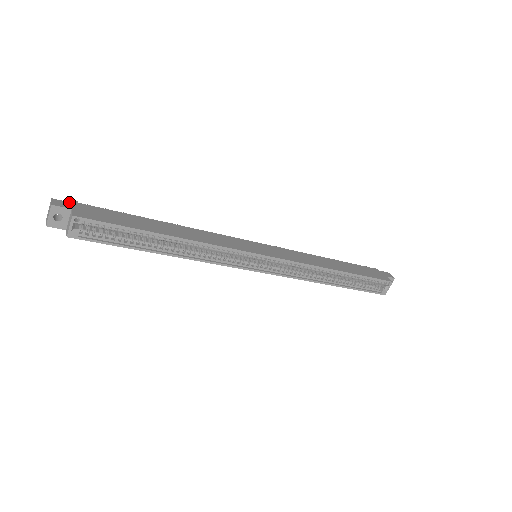
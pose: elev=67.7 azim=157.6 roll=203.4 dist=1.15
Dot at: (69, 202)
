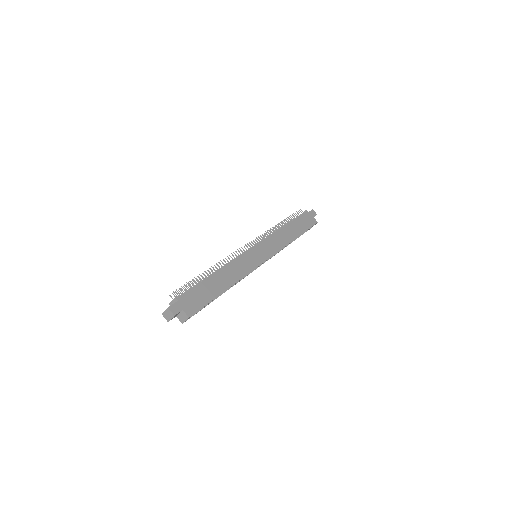
Dot at: (176, 303)
